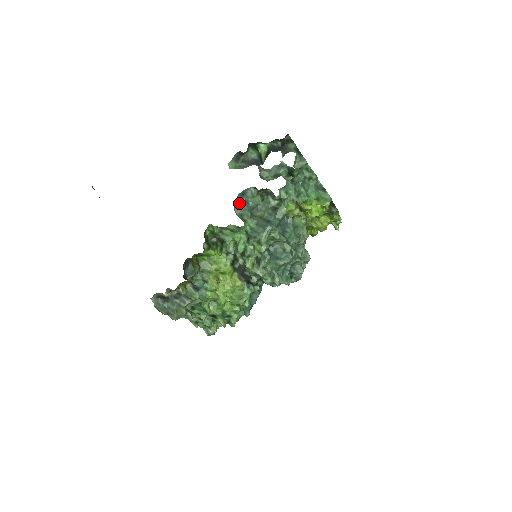
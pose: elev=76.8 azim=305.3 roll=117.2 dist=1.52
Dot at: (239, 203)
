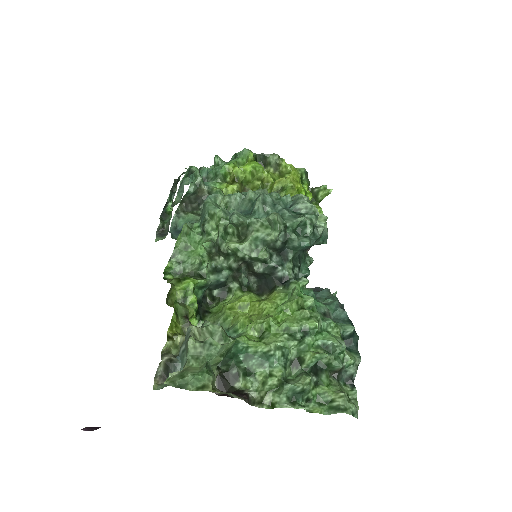
Dot at: (178, 235)
